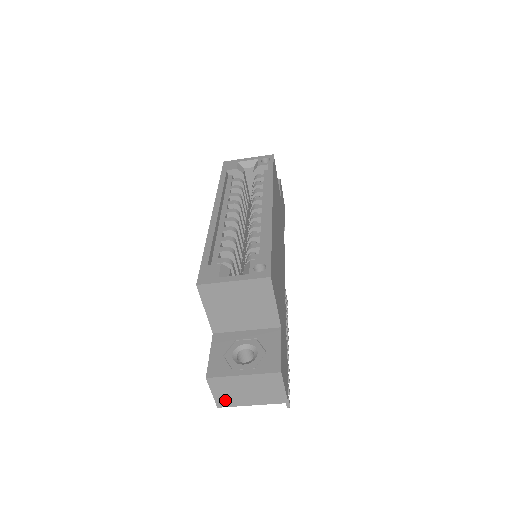
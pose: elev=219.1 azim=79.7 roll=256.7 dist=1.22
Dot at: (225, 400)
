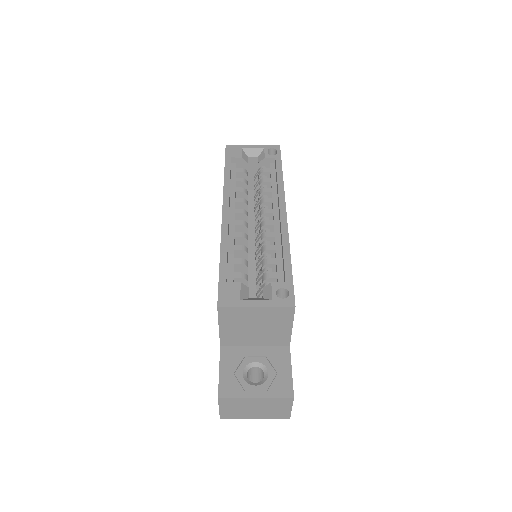
Dot at: (230, 414)
